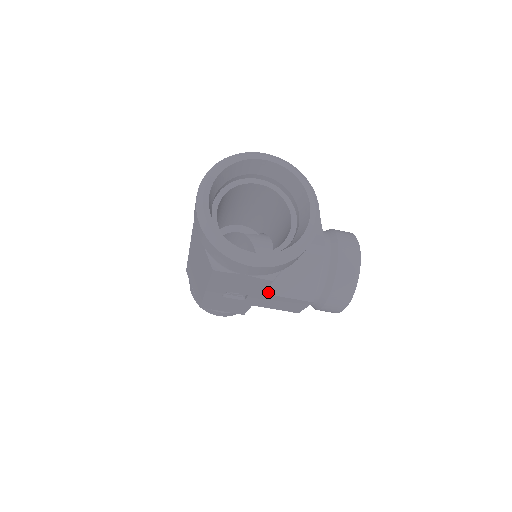
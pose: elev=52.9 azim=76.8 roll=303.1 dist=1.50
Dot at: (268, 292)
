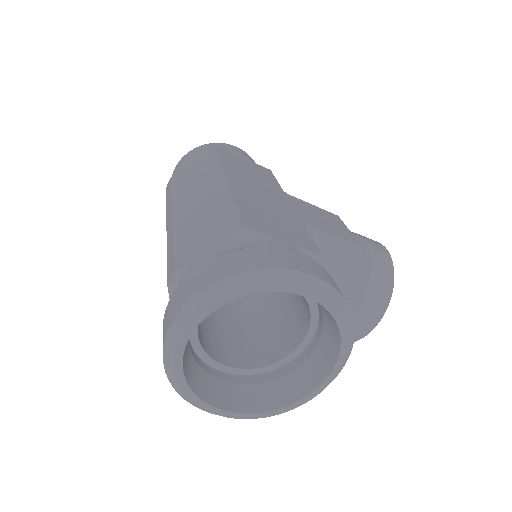
Dot at: occluded
